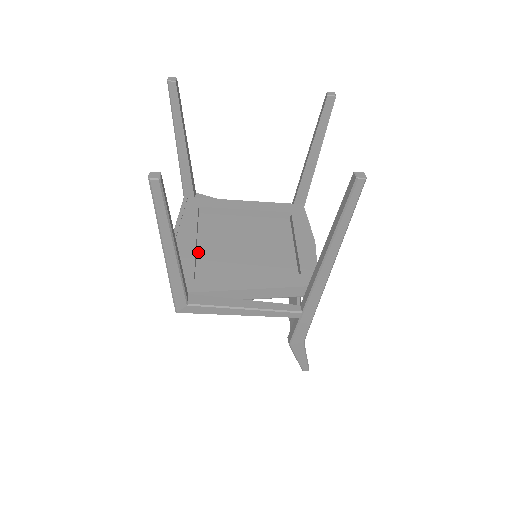
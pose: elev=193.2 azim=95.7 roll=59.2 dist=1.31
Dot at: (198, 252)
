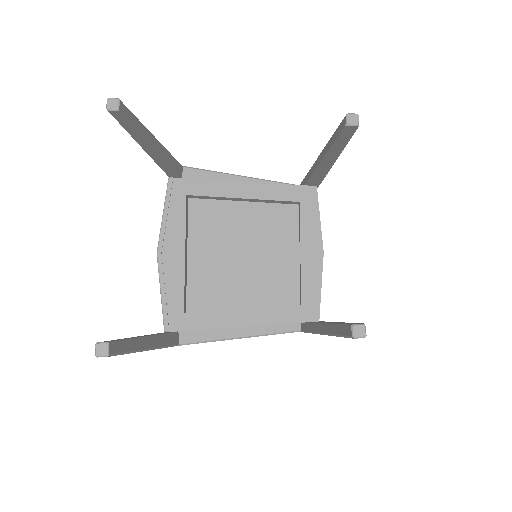
Dot at: (189, 263)
